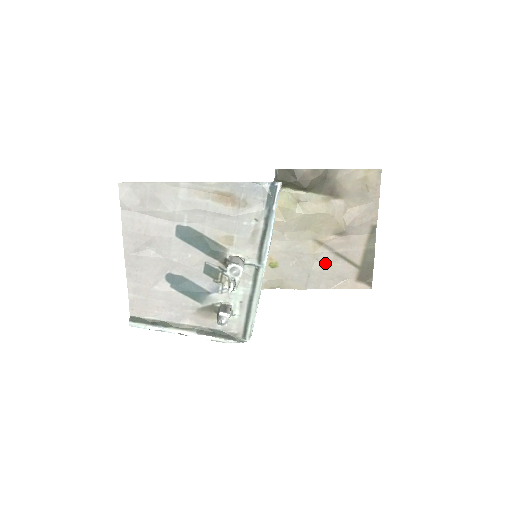
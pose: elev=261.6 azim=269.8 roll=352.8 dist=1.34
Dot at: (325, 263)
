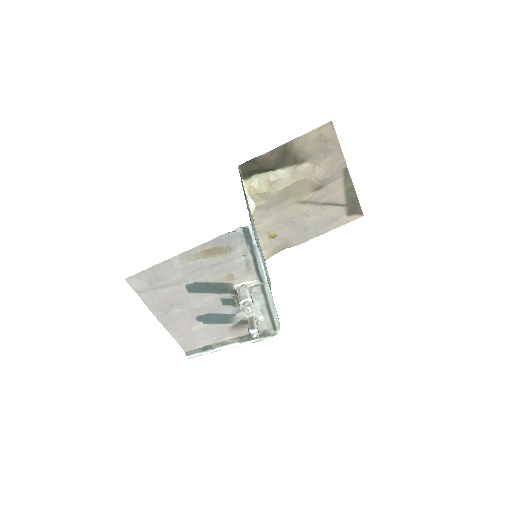
Dot at: (315, 215)
